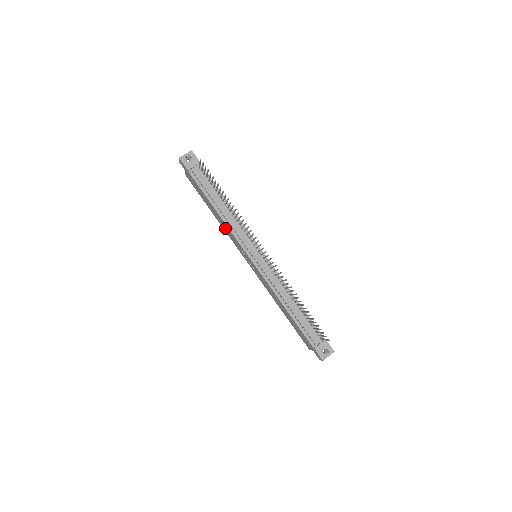
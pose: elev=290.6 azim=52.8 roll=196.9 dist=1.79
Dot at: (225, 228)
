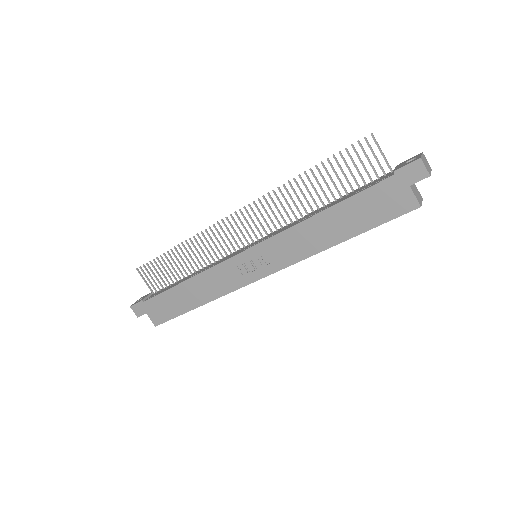
Dot at: (211, 288)
